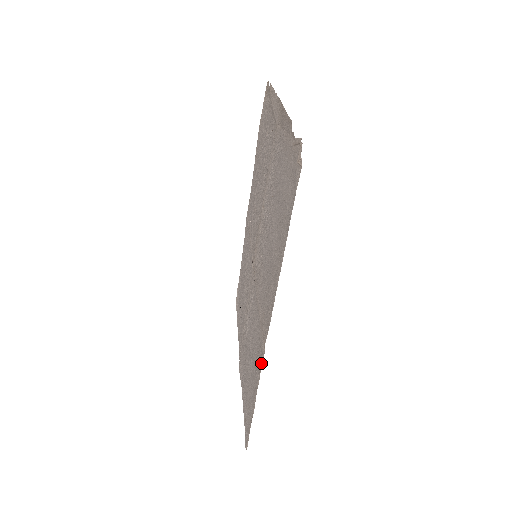
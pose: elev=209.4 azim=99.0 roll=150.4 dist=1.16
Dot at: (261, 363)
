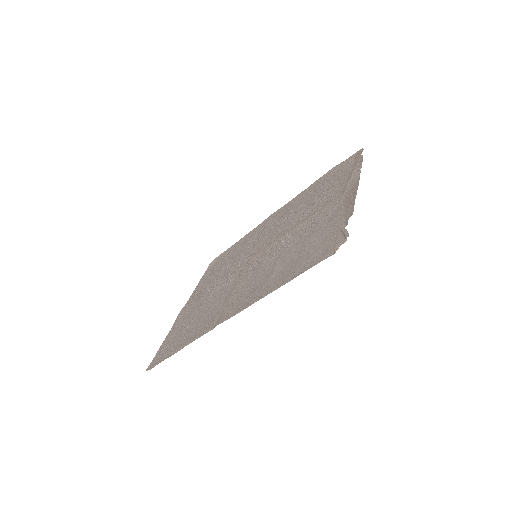
Dot at: (205, 332)
